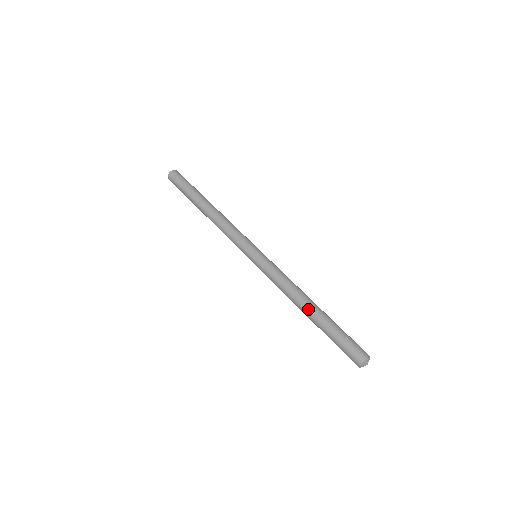
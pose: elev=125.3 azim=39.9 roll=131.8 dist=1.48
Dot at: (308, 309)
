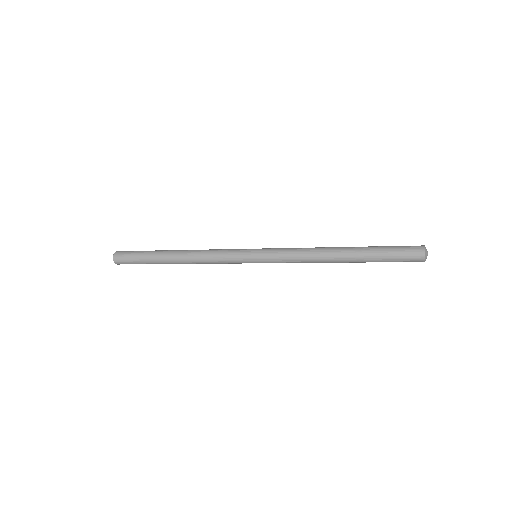
Dot at: (342, 247)
